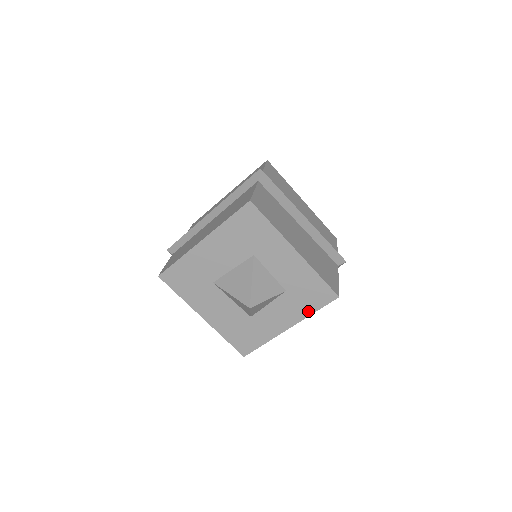
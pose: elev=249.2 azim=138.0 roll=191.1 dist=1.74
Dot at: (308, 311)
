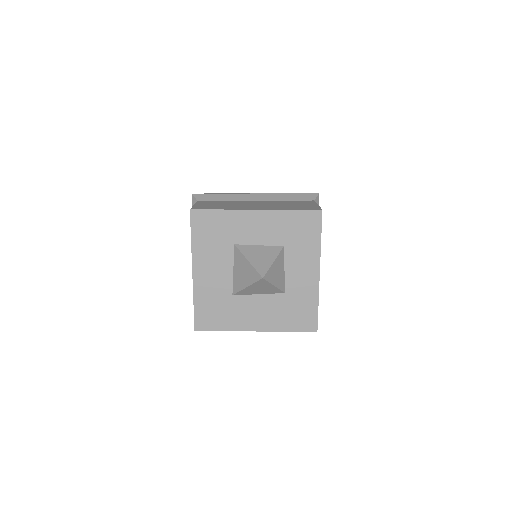
Dot at: (316, 244)
